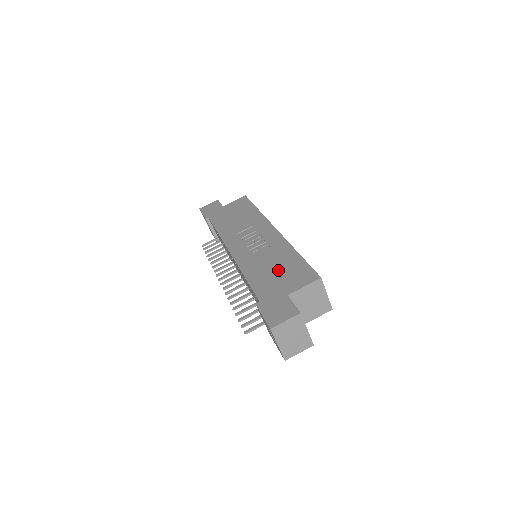
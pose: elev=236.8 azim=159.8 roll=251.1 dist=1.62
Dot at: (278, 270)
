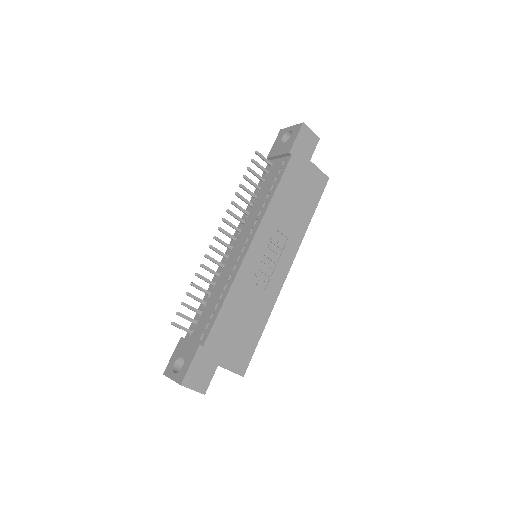
Dot at: (241, 328)
